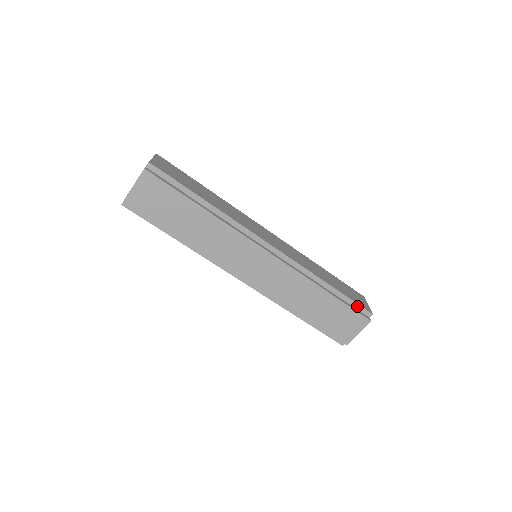
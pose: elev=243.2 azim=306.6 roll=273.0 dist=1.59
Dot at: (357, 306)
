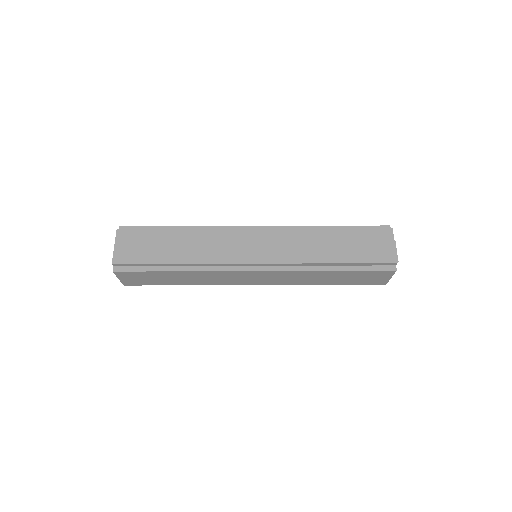
Dot at: (375, 264)
